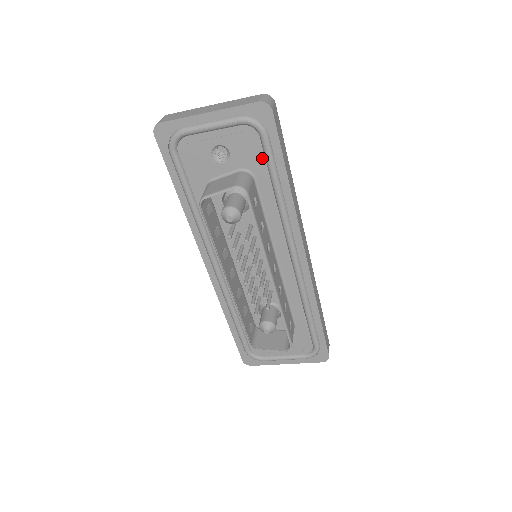
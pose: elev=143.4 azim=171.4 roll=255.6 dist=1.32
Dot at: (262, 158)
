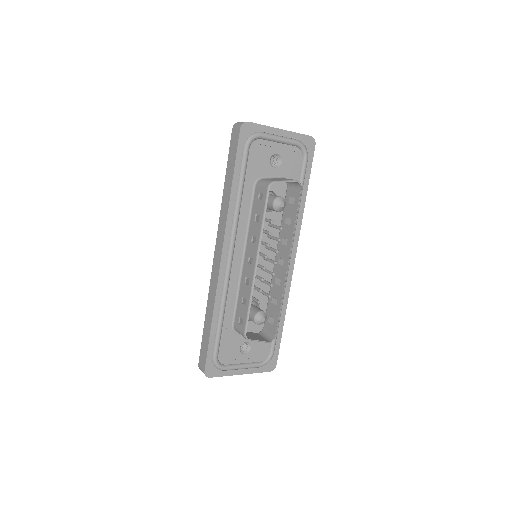
Dot at: (298, 174)
